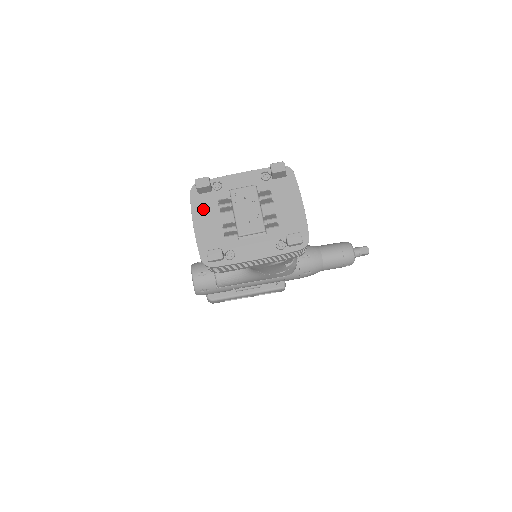
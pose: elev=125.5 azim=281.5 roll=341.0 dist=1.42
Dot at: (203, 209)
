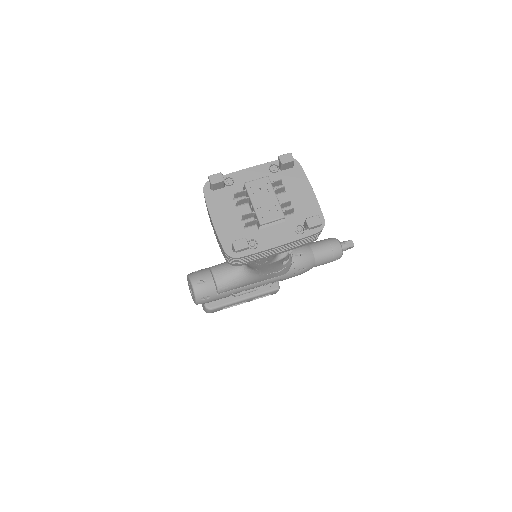
Dot at: (219, 204)
